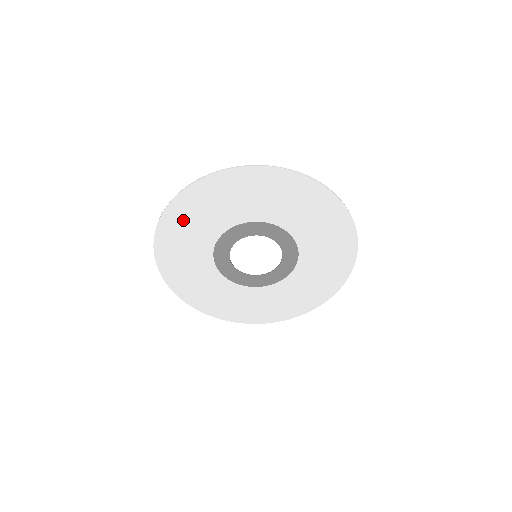
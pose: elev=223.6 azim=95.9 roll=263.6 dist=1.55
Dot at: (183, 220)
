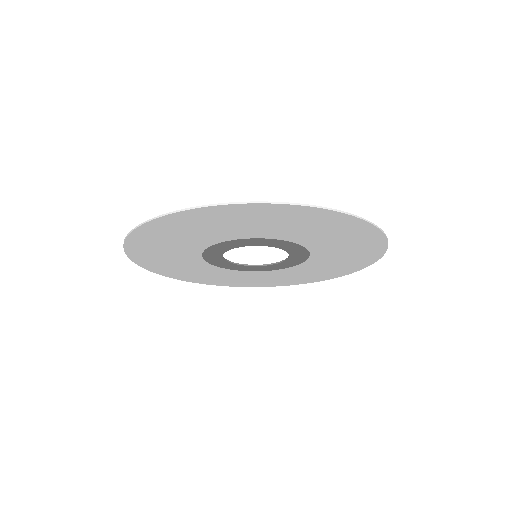
Dot at: (155, 240)
